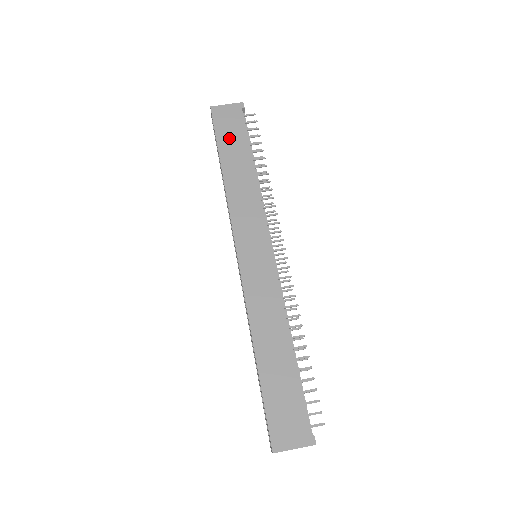
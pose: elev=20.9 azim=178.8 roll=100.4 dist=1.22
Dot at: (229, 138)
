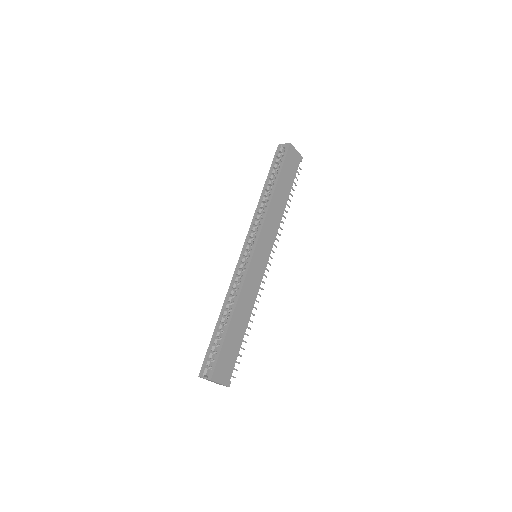
Dot at: (287, 173)
